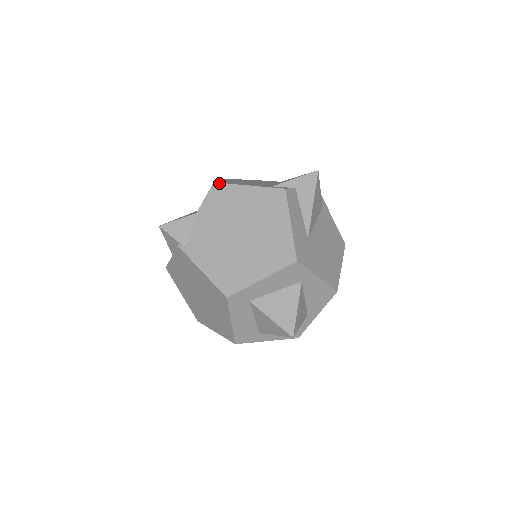
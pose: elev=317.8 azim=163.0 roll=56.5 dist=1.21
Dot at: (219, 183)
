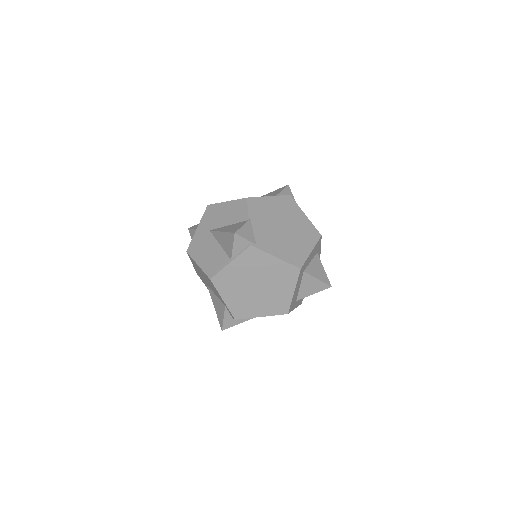
Dot at: (251, 197)
